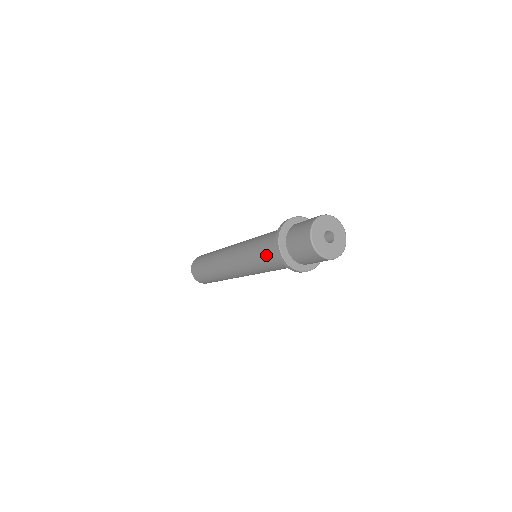
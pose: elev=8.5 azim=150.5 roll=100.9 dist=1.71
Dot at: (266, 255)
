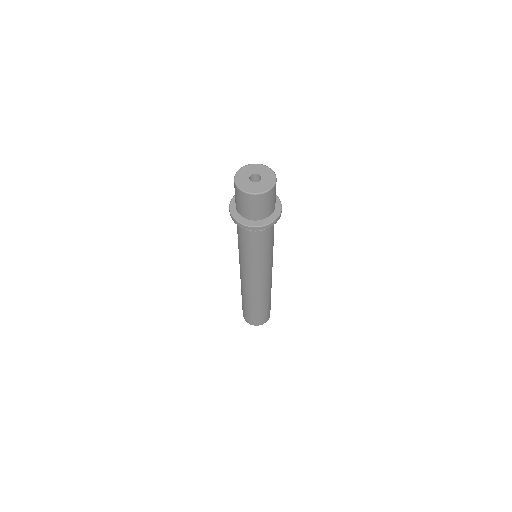
Dot at: occluded
